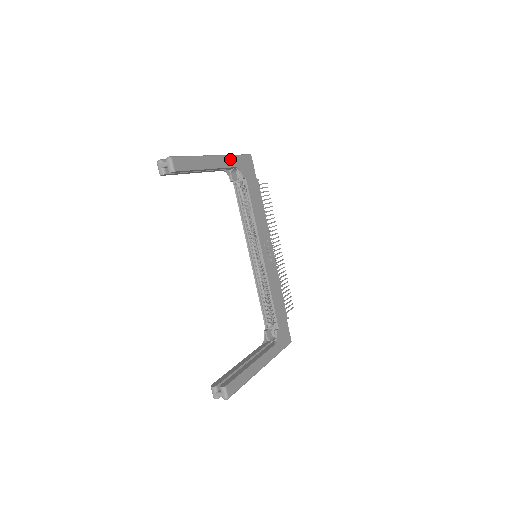
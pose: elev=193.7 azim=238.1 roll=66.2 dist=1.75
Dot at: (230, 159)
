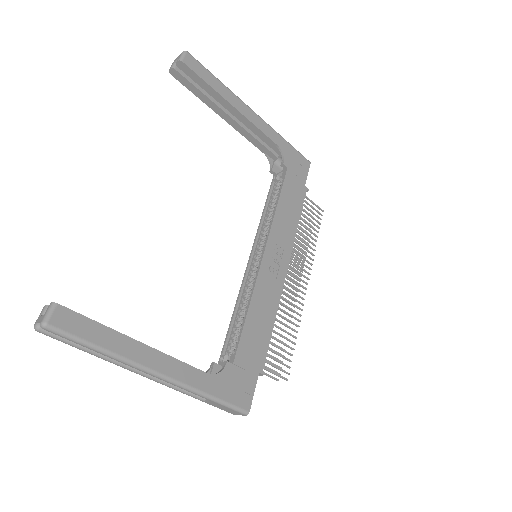
Dot at: (274, 133)
